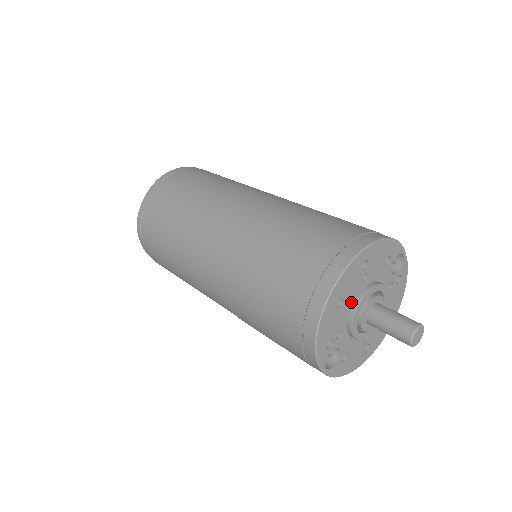
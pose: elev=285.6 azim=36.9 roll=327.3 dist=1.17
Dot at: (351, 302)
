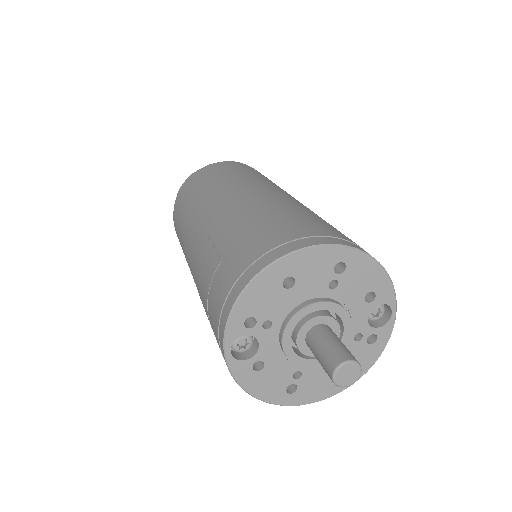
Dot at: (302, 298)
